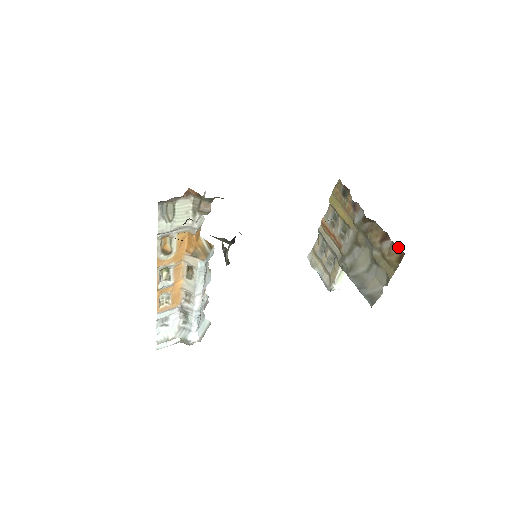
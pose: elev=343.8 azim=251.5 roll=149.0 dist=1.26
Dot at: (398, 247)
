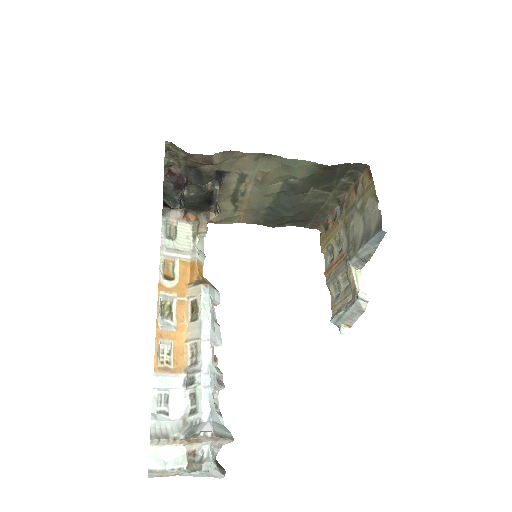
Dot at: (364, 173)
